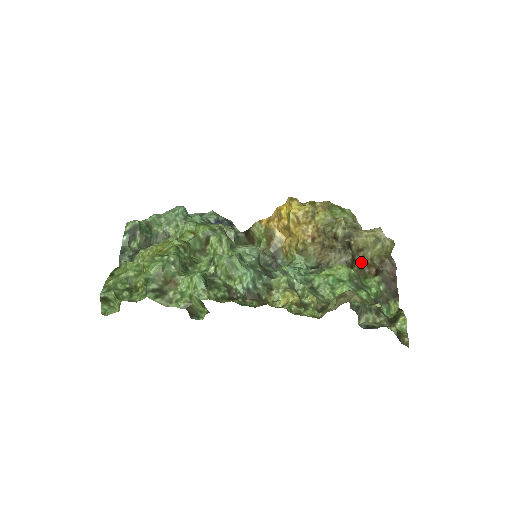
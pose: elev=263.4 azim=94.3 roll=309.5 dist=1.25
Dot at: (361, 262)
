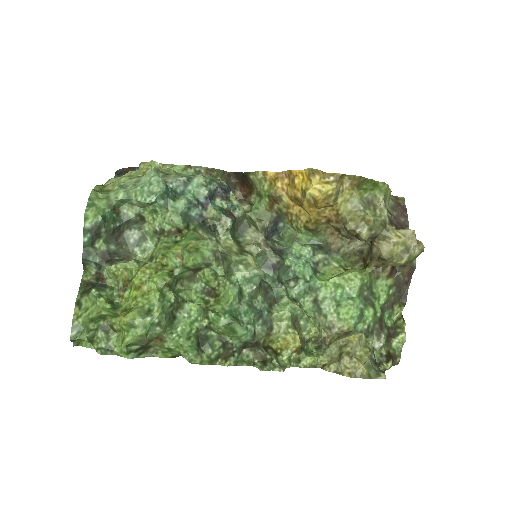
Dot at: (378, 266)
